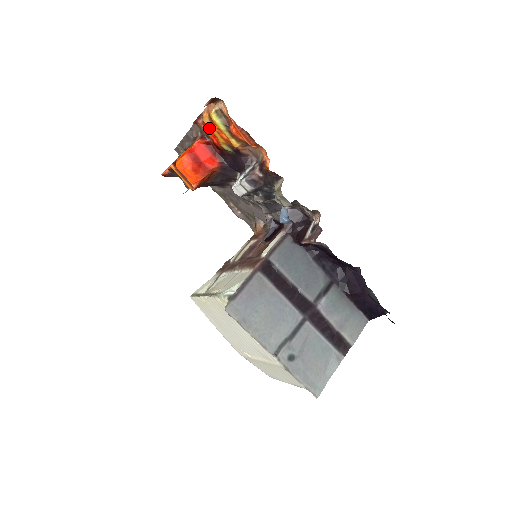
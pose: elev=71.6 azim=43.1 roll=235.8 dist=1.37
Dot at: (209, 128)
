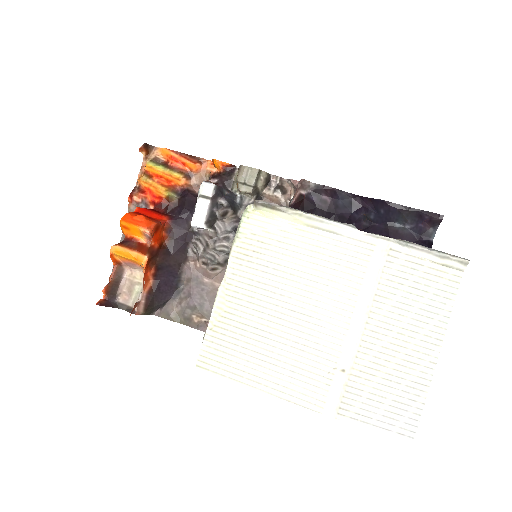
Dot at: (147, 186)
